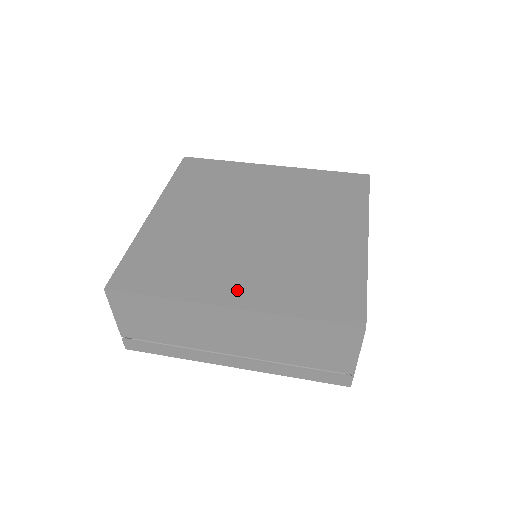
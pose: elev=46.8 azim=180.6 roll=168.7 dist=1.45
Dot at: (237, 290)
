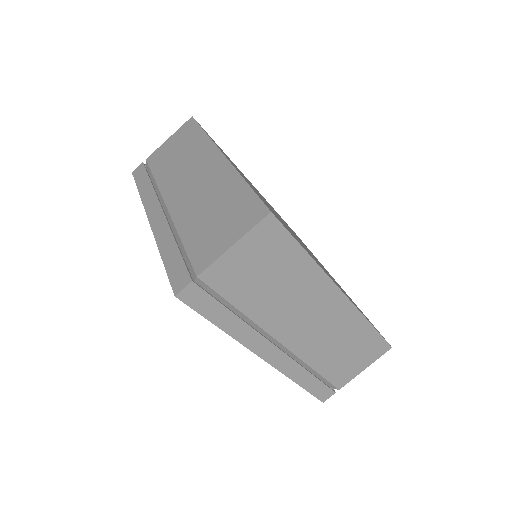
Dot at: occluded
